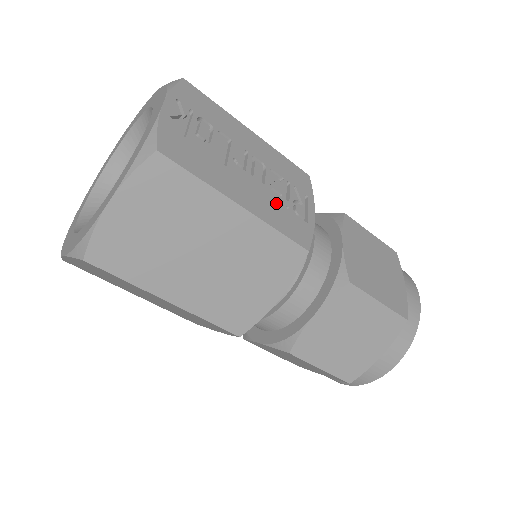
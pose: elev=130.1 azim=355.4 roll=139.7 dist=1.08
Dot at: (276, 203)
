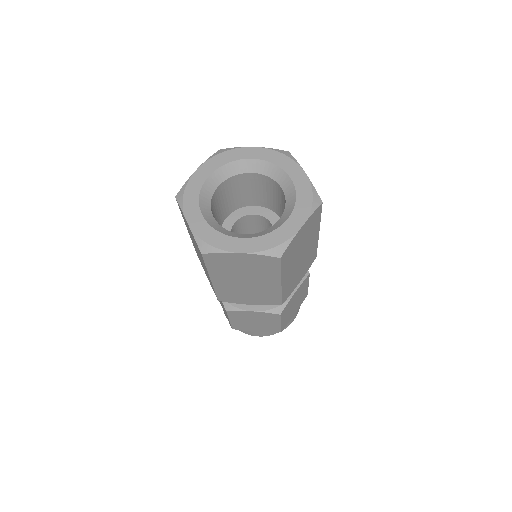
Dot at: occluded
